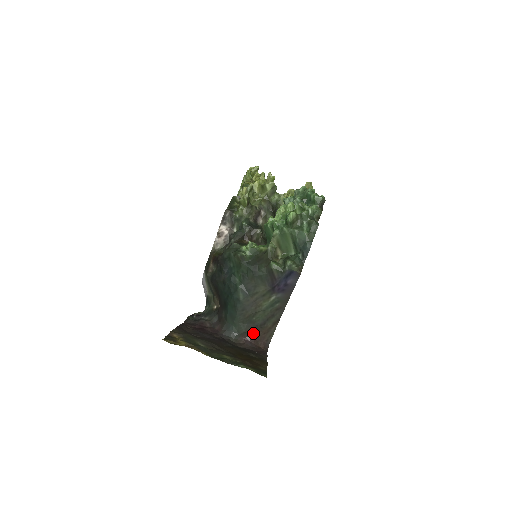
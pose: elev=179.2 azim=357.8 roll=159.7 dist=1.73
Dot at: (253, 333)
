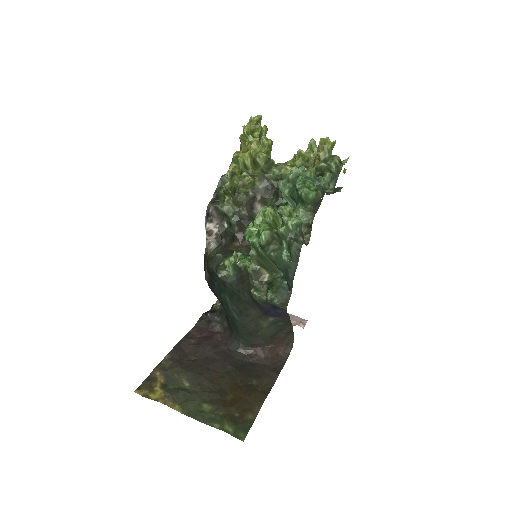
Dot at: (265, 343)
